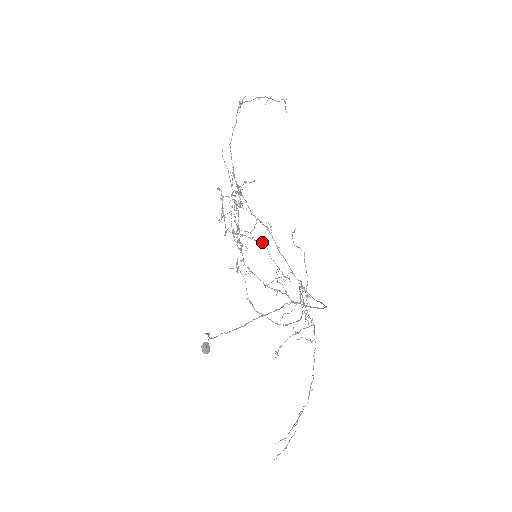
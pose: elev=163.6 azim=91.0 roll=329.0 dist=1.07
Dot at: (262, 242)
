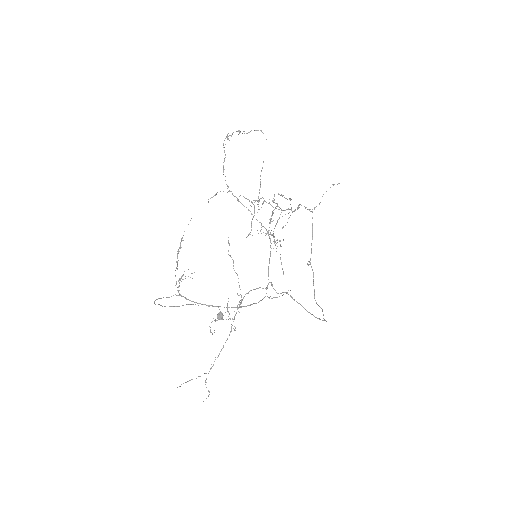
Dot at: (280, 244)
